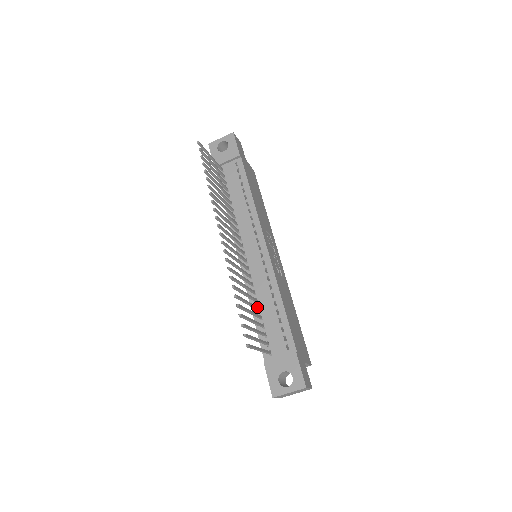
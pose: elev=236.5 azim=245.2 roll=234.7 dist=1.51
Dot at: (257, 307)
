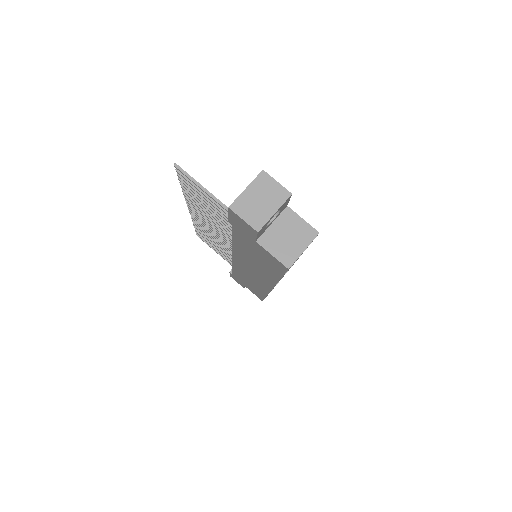
Dot at: occluded
